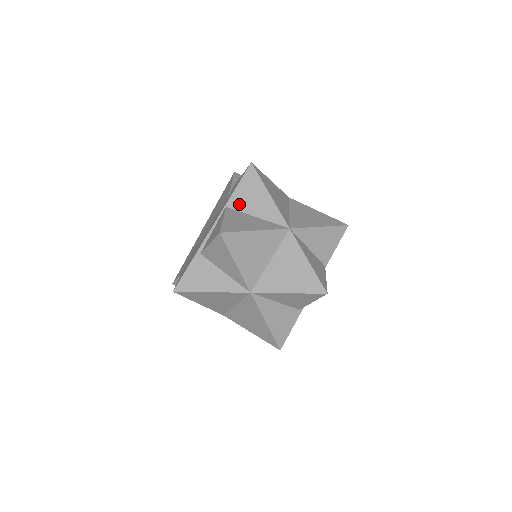
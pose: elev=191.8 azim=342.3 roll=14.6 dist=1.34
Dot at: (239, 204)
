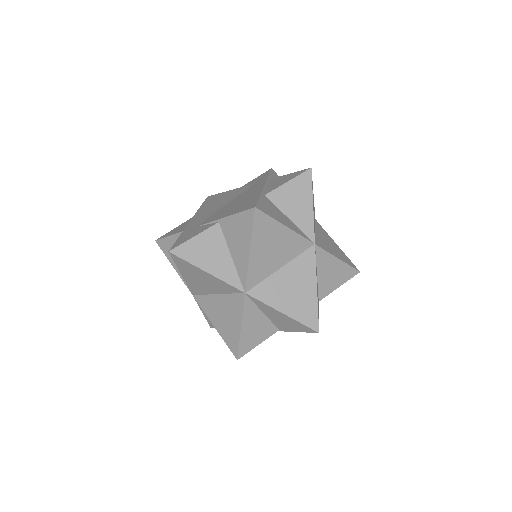
Dot at: occluded
